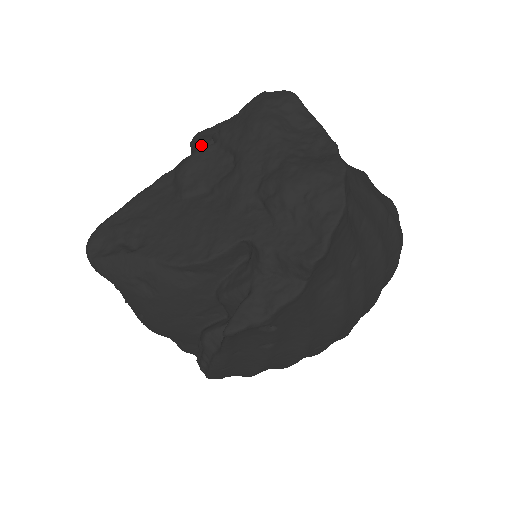
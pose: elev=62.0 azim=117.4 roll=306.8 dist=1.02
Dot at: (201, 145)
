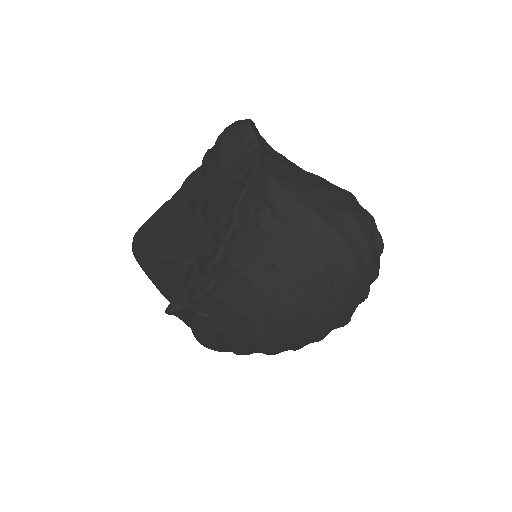
Dot at: occluded
